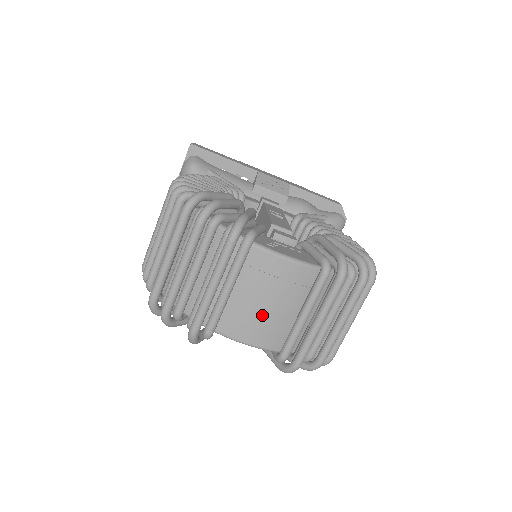
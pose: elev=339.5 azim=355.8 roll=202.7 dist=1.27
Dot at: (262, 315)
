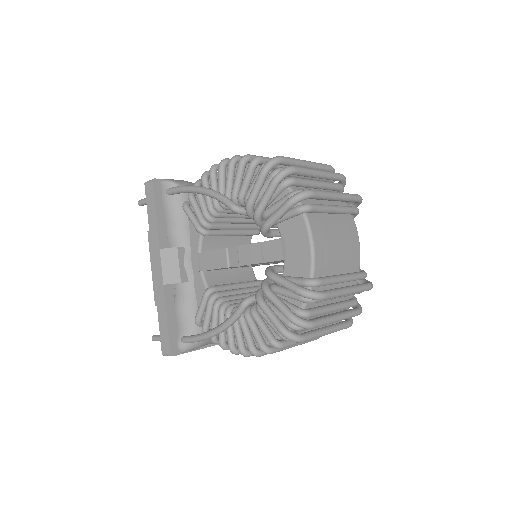
Dot at: (333, 245)
